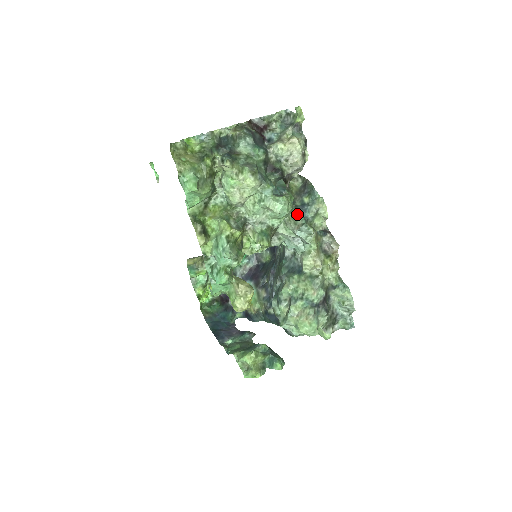
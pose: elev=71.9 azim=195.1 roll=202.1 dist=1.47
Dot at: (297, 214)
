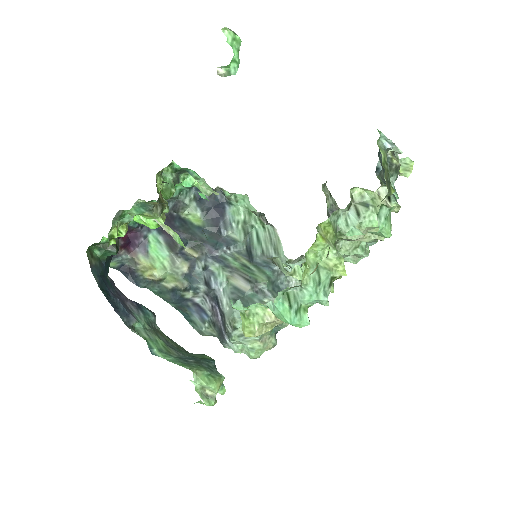
Dot at: occluded
